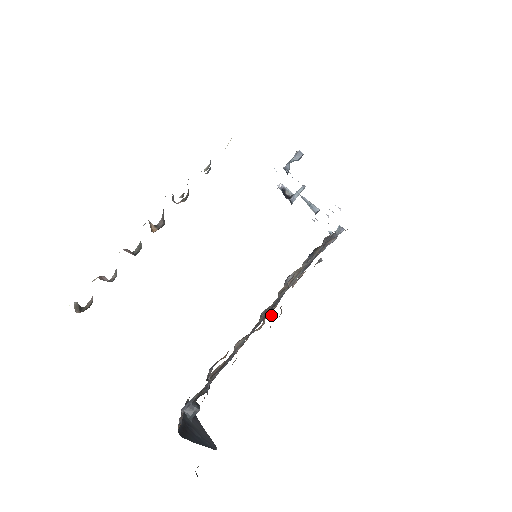
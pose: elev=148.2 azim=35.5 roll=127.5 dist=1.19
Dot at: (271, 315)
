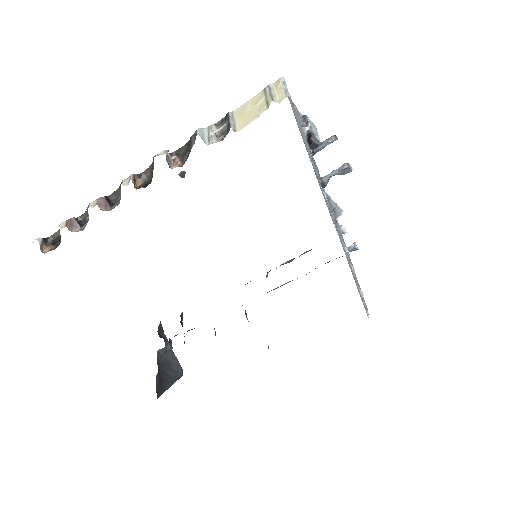
Dot at: occluded
